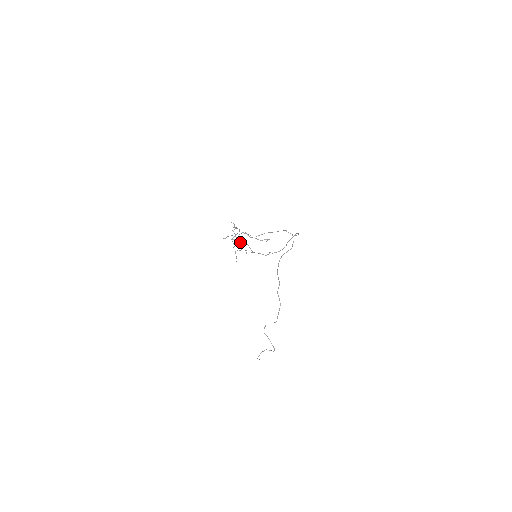
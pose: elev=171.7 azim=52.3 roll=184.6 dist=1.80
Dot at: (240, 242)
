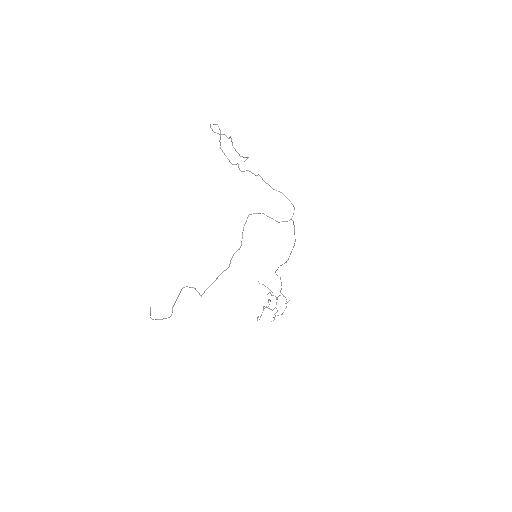
Dot at: occluded
